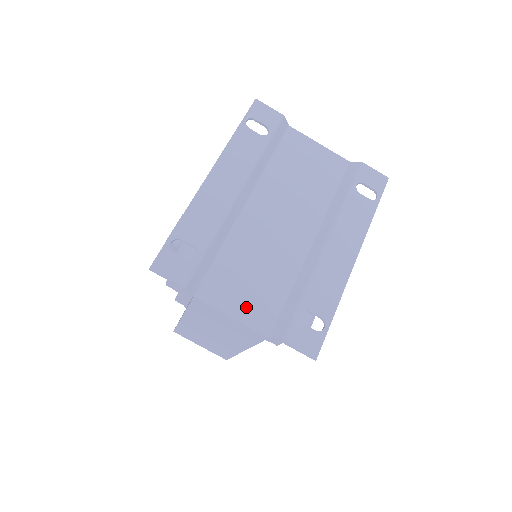
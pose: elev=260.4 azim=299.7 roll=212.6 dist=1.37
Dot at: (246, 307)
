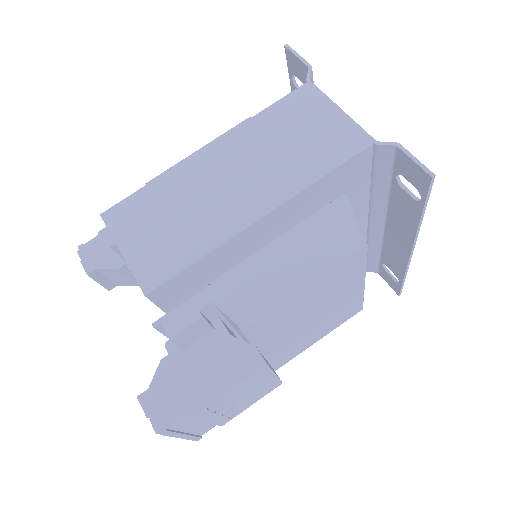
Dot at: occluded
